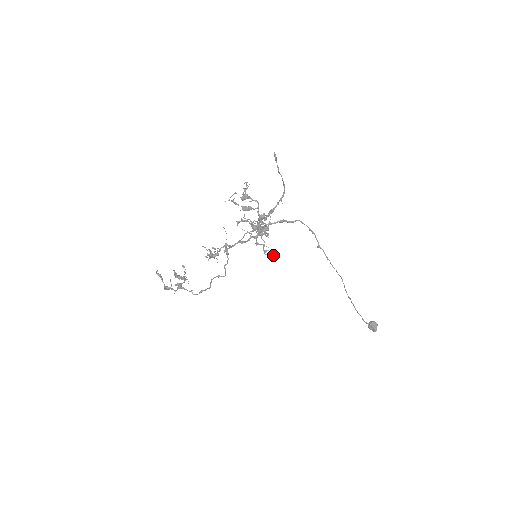
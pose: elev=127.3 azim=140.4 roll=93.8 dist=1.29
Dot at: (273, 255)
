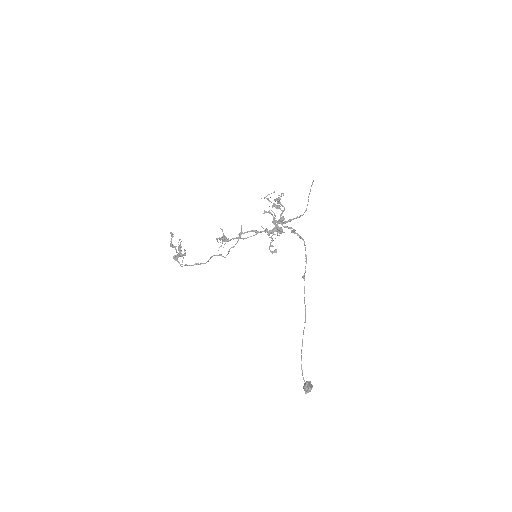
Dot at: (275, 252)
